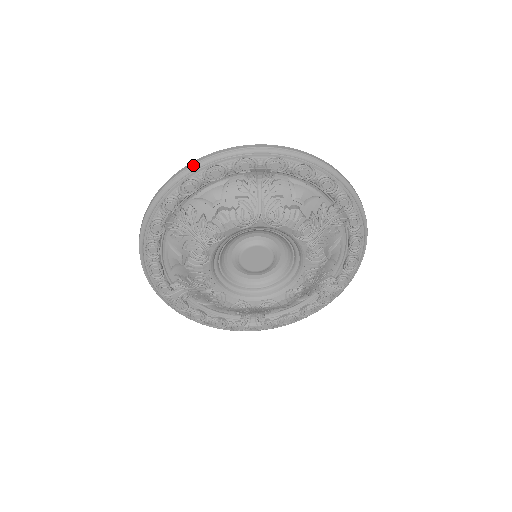
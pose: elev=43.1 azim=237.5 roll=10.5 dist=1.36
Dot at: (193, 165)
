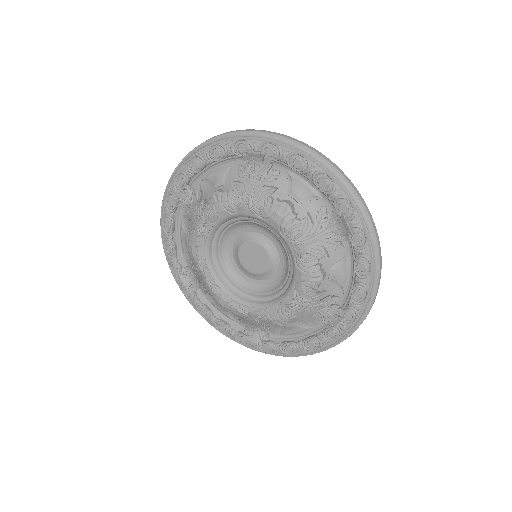
Dot at: (202, 144)
